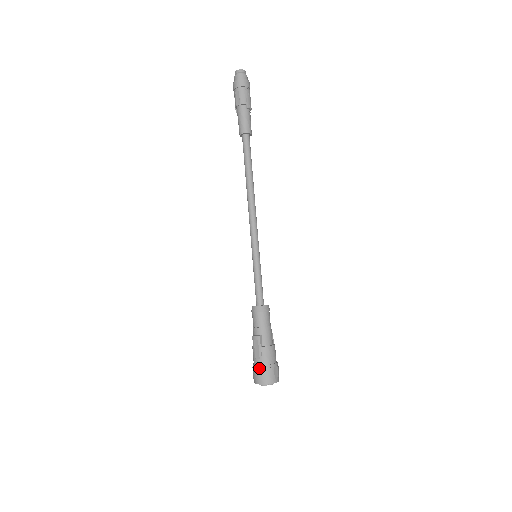
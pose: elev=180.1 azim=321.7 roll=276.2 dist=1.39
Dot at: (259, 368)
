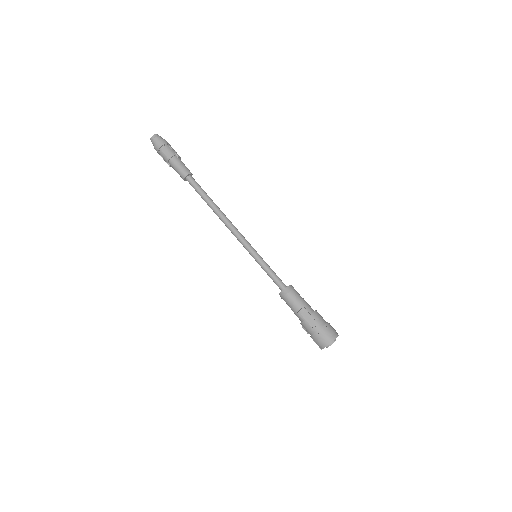
Dot at: (321, 331)
